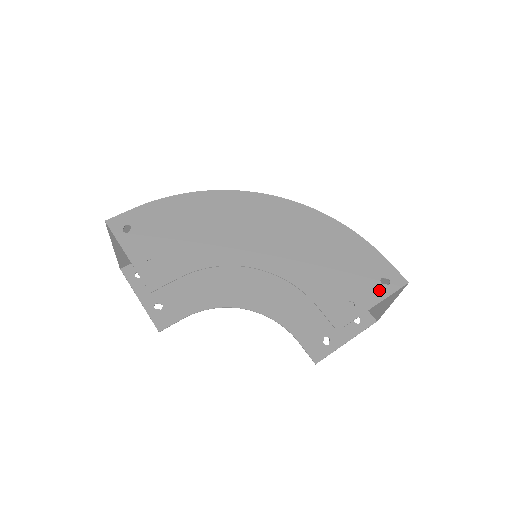
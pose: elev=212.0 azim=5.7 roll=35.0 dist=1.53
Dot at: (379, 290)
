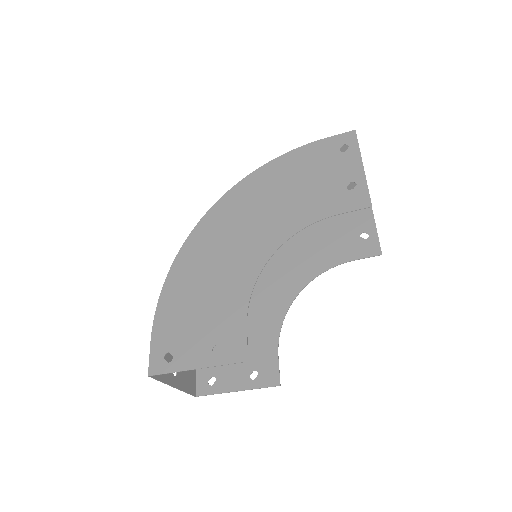
Dot at: (350, 156)
